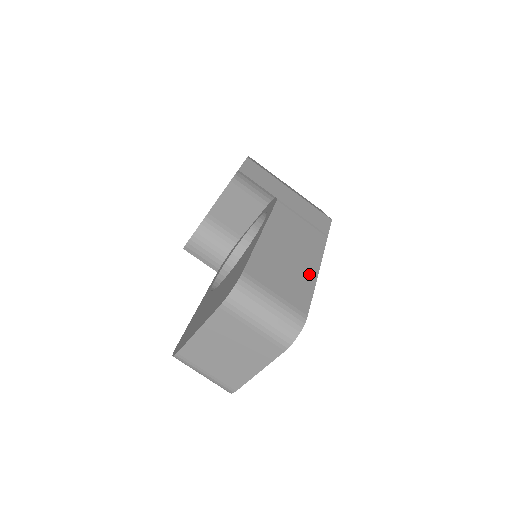
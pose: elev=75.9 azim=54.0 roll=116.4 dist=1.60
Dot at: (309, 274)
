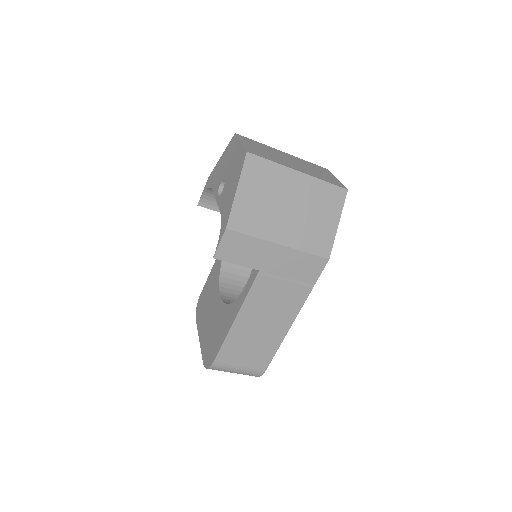
Dot at: (277, 338)
